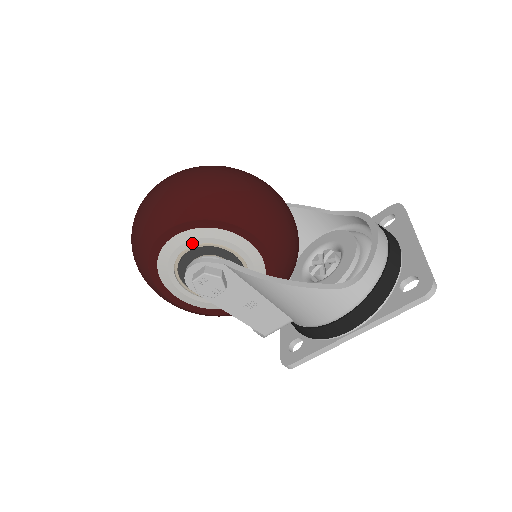
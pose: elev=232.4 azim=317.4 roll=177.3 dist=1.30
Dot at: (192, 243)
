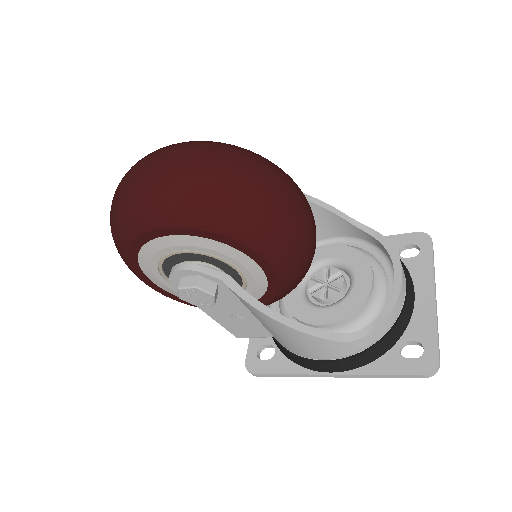
Dot at: (191, 248)
